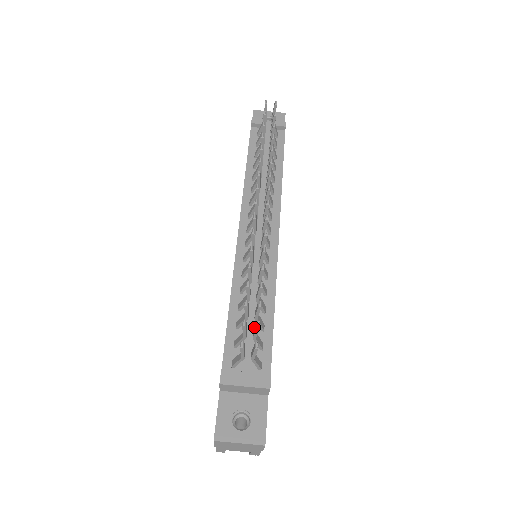
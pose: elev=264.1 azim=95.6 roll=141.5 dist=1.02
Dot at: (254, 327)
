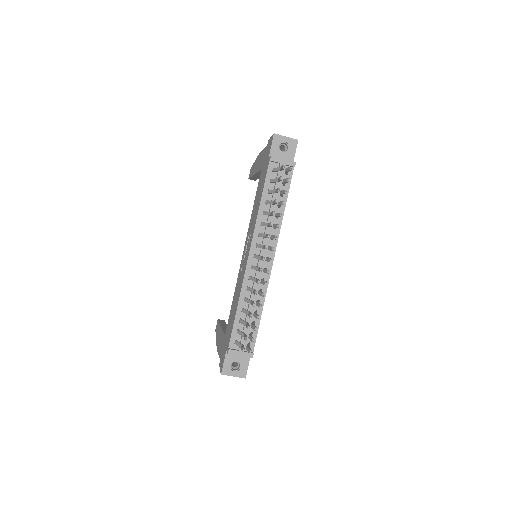
Dot at: (249, 324)
